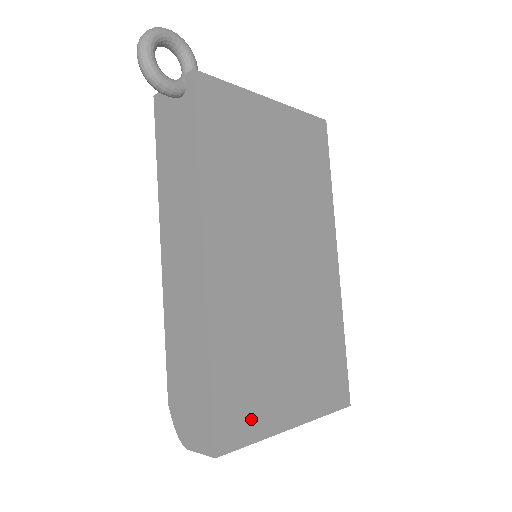
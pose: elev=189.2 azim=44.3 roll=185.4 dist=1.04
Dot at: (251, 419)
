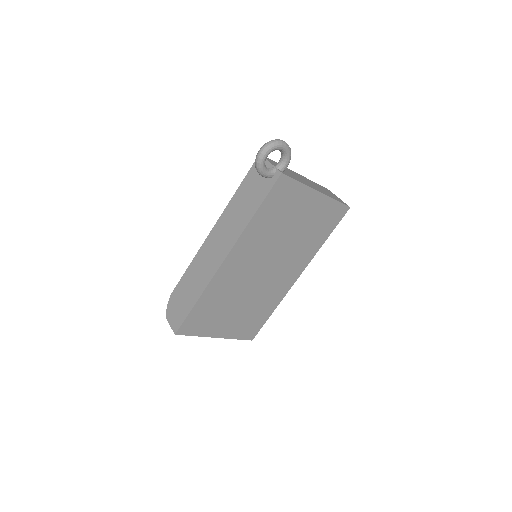
Dot at: (200, 327)
